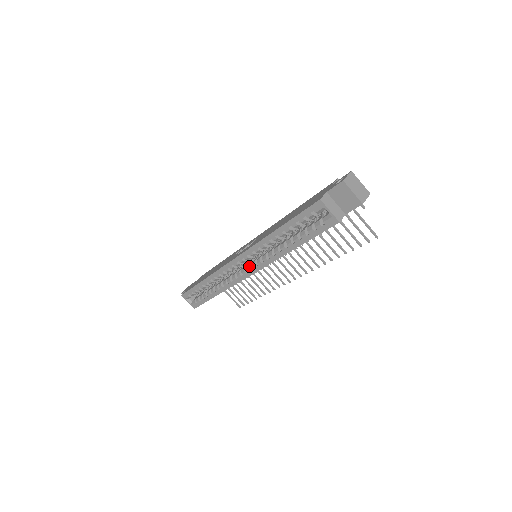
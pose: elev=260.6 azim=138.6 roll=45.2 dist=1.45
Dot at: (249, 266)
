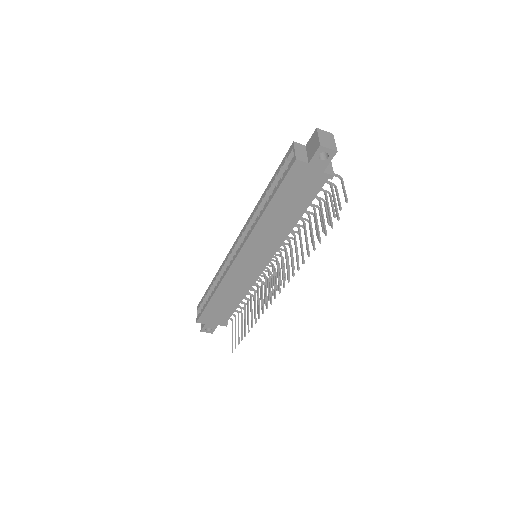
Dot at: occluded
